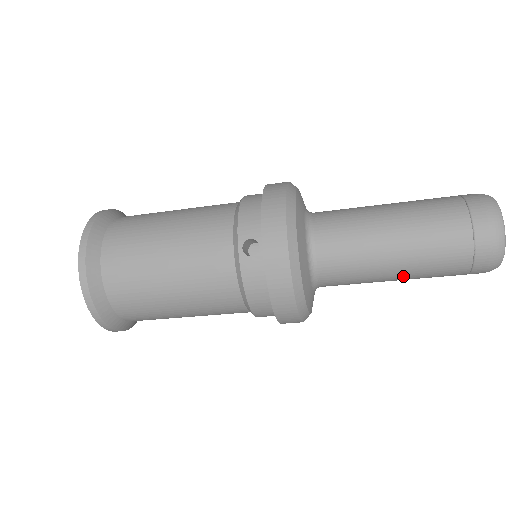
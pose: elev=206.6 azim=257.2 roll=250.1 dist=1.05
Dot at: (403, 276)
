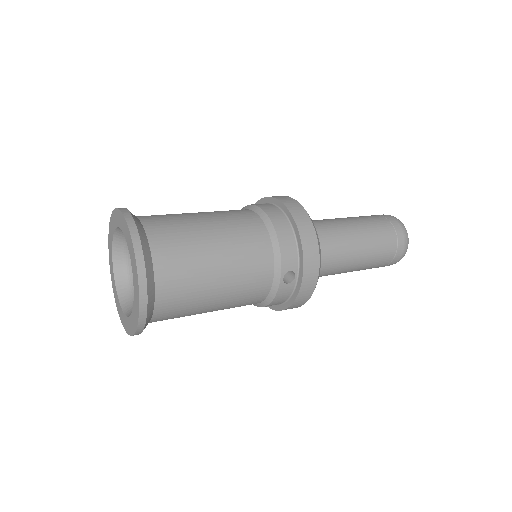
Dot at: occluded
